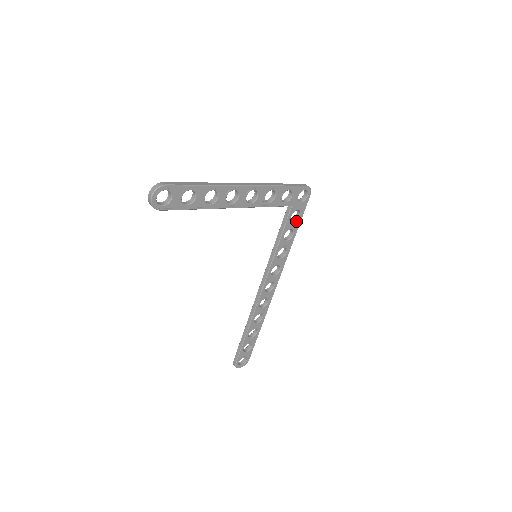
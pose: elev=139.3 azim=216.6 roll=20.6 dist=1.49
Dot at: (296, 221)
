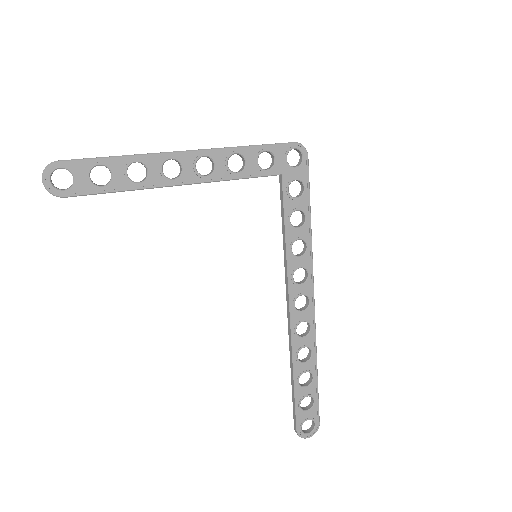
Dot at: (301, 197)
